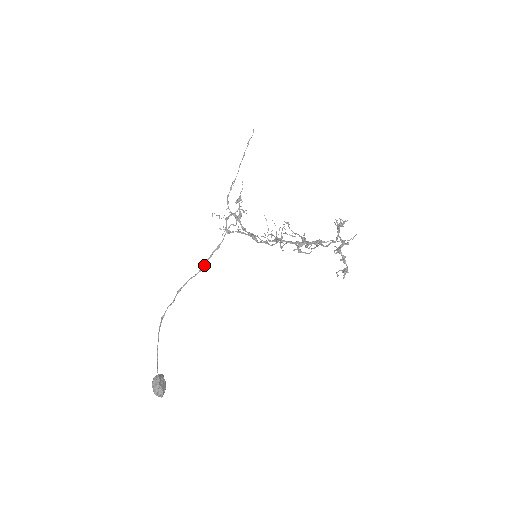
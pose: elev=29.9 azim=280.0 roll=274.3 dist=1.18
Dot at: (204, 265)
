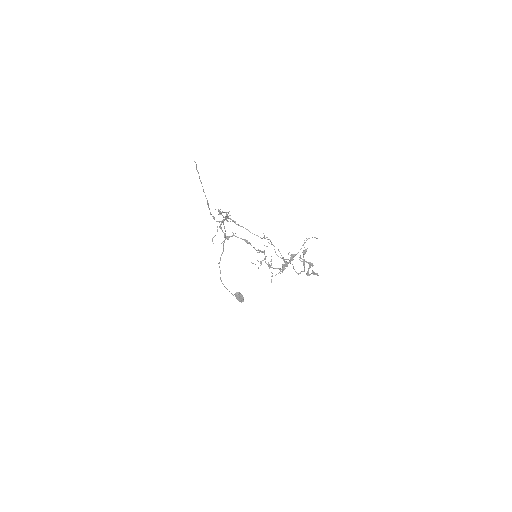
Dot at: occluded
